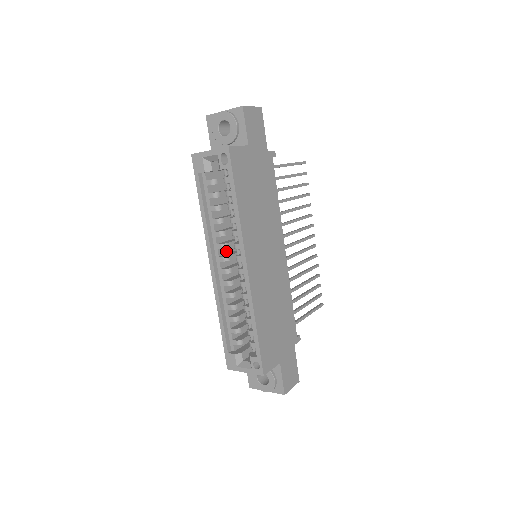
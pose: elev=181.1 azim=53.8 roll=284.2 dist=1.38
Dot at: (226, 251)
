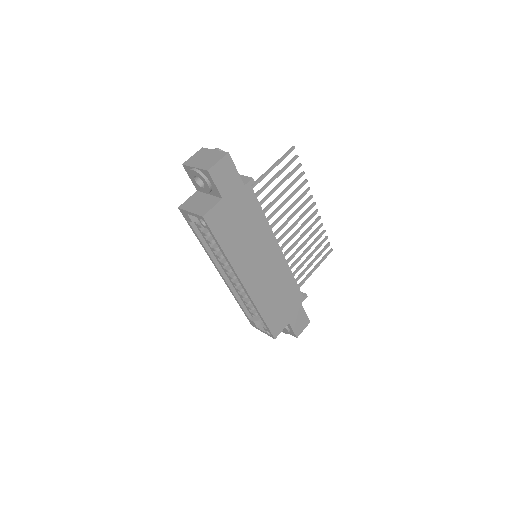
Dot at: occluded
